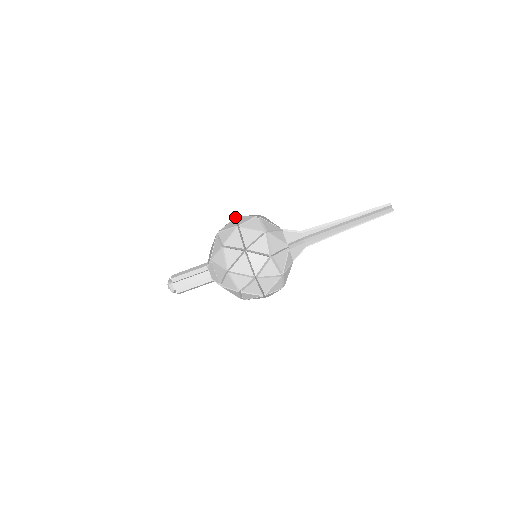
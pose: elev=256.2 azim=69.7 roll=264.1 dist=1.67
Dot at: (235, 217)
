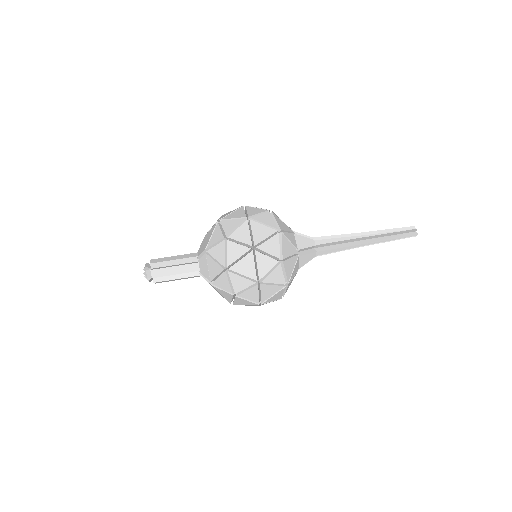
Dot at: (242, 206)
